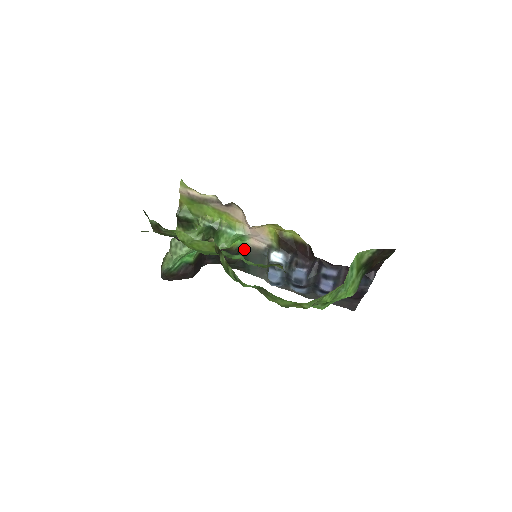
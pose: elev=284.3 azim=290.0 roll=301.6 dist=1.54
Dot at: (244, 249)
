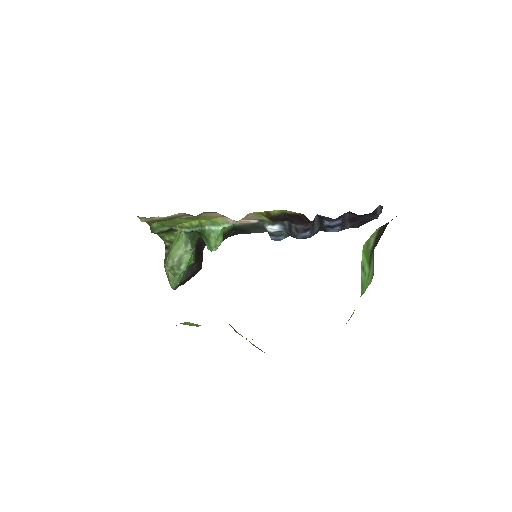
Dot at: (236, 227)
